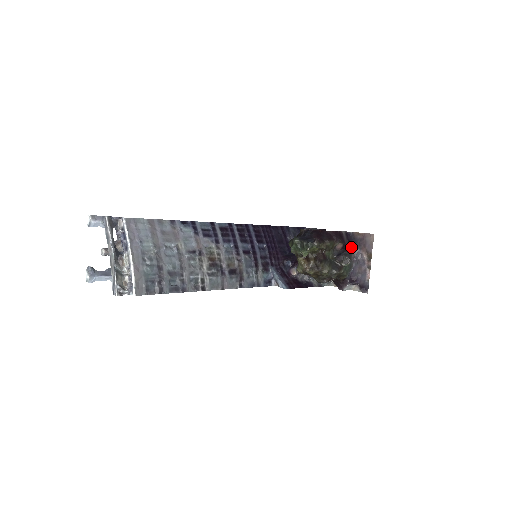
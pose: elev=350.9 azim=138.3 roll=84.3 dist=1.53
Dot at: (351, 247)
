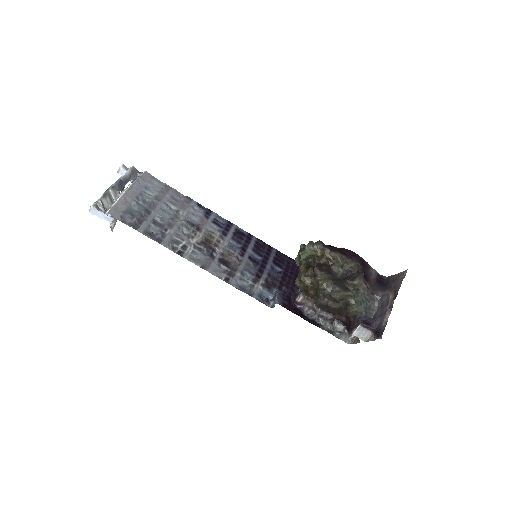
Dot at: (378, 287)
